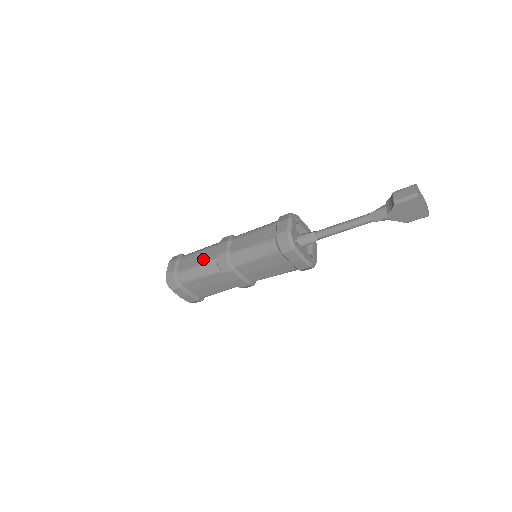
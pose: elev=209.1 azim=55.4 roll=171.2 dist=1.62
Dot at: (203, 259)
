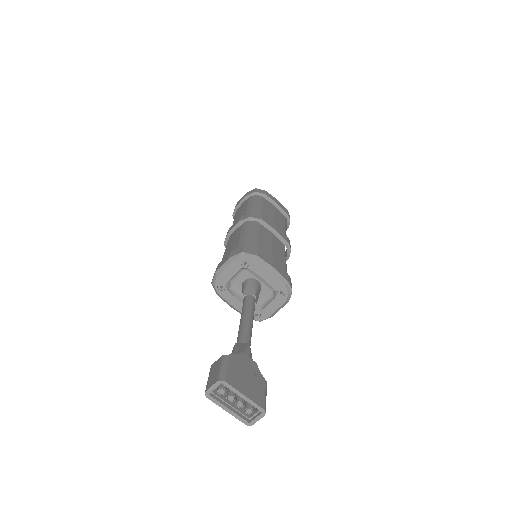
Dot at: (235, 219)
